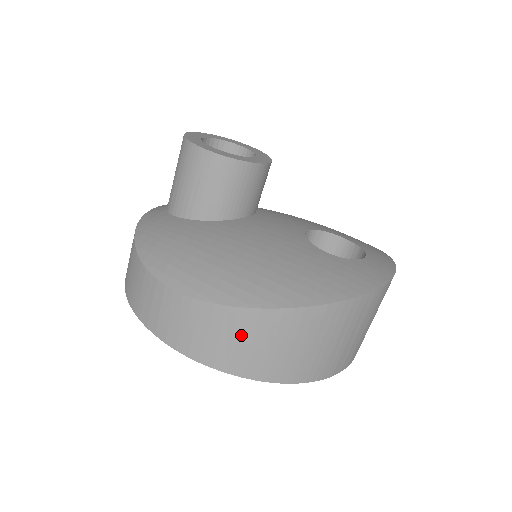
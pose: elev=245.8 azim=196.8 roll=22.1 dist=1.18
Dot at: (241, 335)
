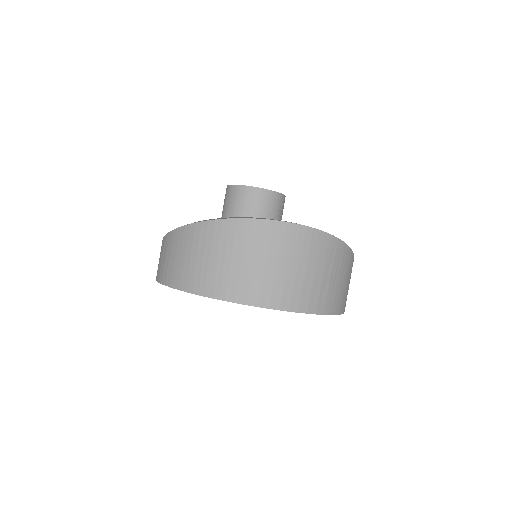
Dot at: (167, 252)
